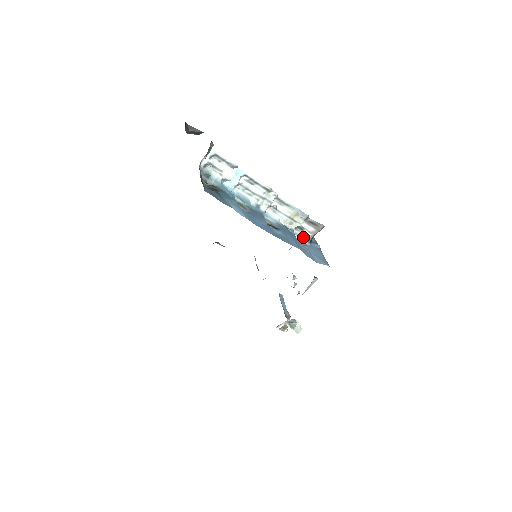
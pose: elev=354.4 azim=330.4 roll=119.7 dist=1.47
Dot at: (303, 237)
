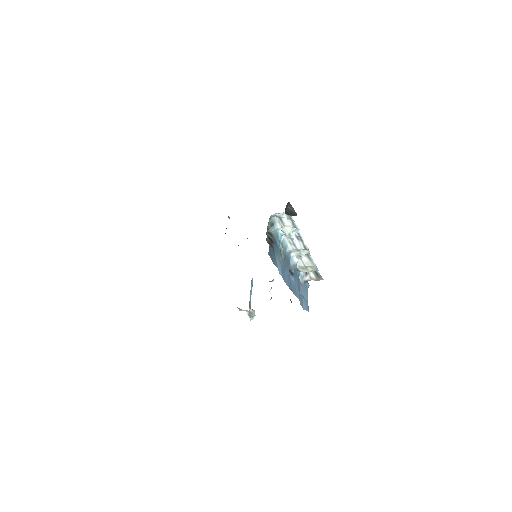
Dot at: (303, 278)
